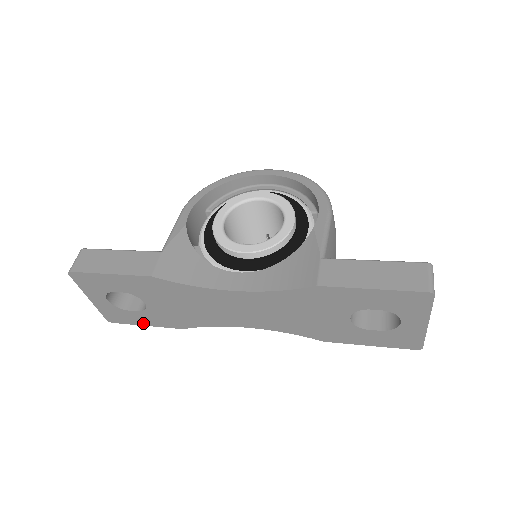
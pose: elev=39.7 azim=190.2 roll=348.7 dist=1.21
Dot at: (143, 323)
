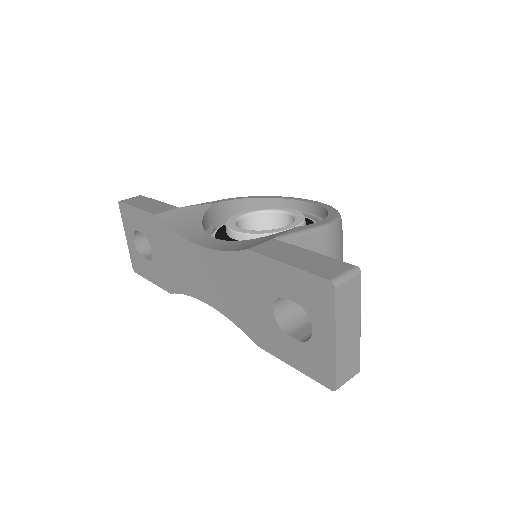
Dot at: (150, 278)
